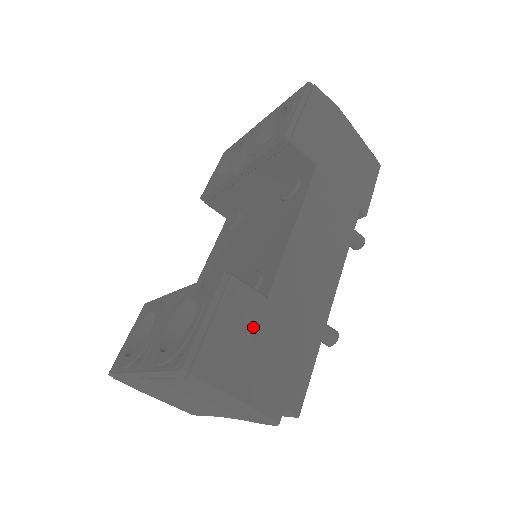
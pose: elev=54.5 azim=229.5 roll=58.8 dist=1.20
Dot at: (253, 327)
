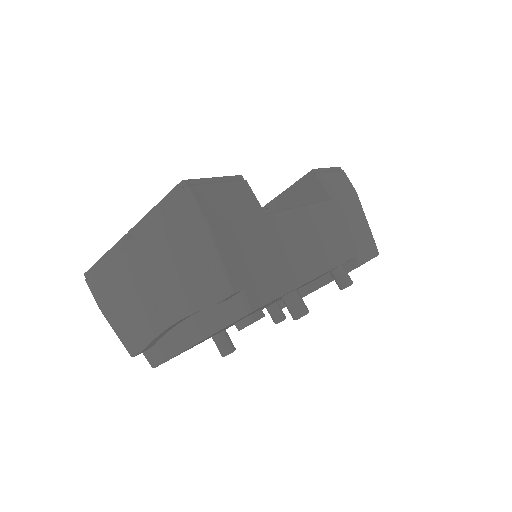
Dot at: (246, 213)
